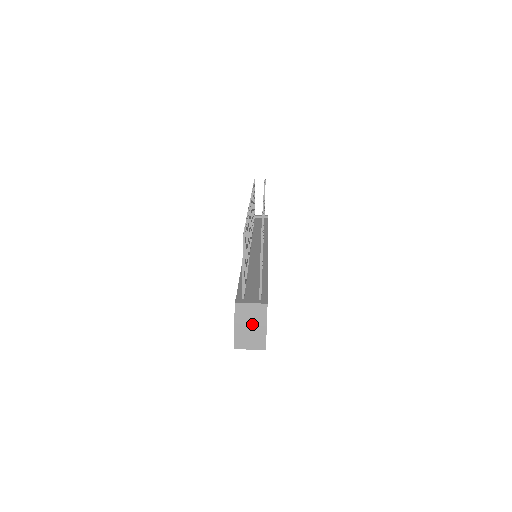
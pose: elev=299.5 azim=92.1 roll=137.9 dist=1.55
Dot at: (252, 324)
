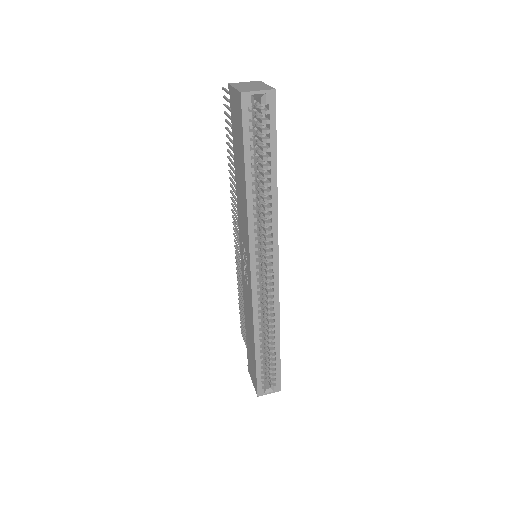
Dot at: (251, 86)
